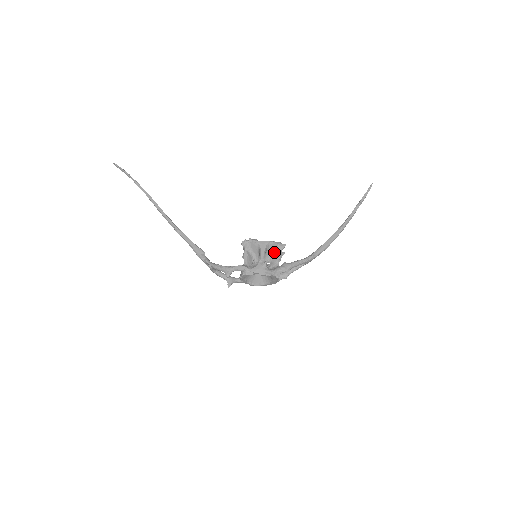
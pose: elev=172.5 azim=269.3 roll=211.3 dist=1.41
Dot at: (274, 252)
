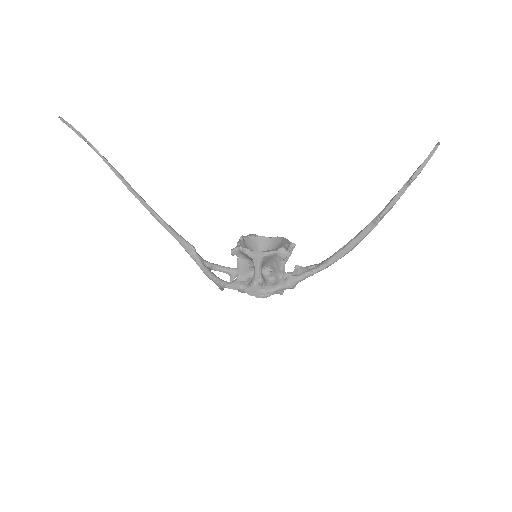
Dot at: (275, 260)
